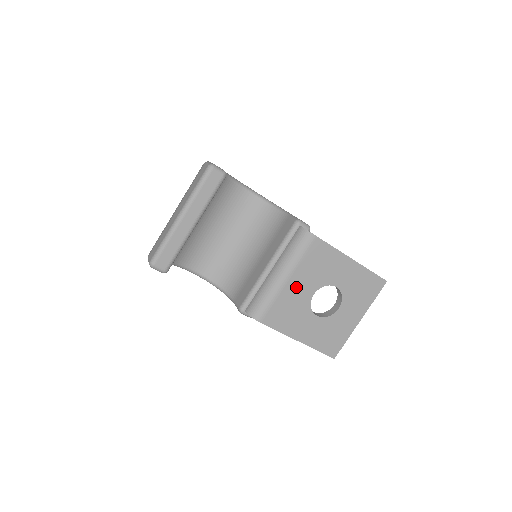
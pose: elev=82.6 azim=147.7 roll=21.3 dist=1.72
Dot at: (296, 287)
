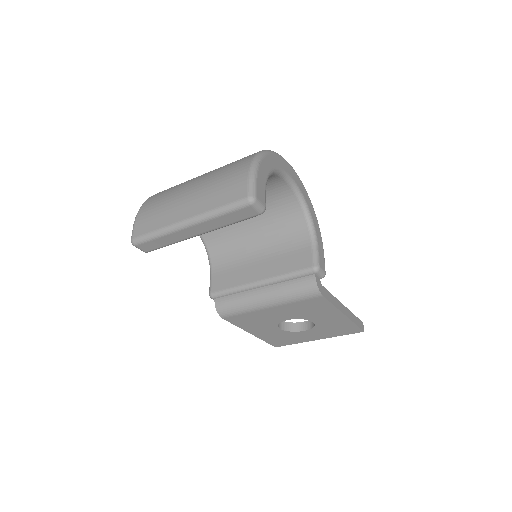
Dot at: (274, 313)
